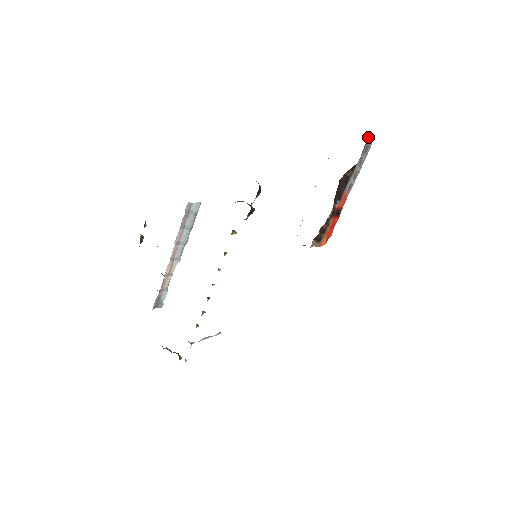
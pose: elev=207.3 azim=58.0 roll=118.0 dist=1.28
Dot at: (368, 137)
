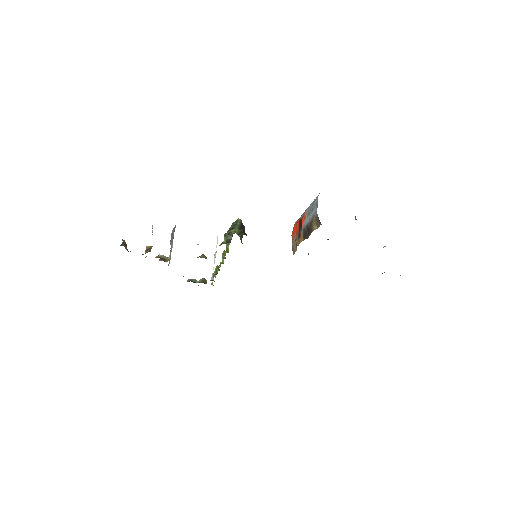
Dot at: occluded
